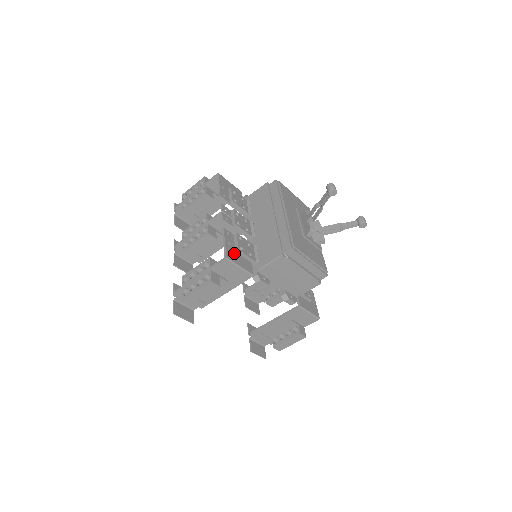
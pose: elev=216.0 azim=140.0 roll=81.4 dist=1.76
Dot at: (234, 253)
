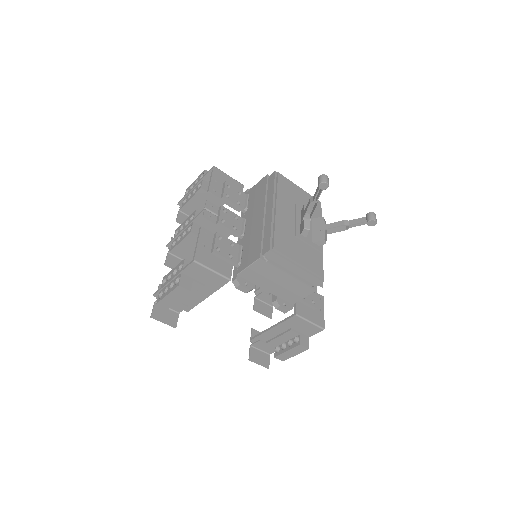
Dot at: (208, 255)
